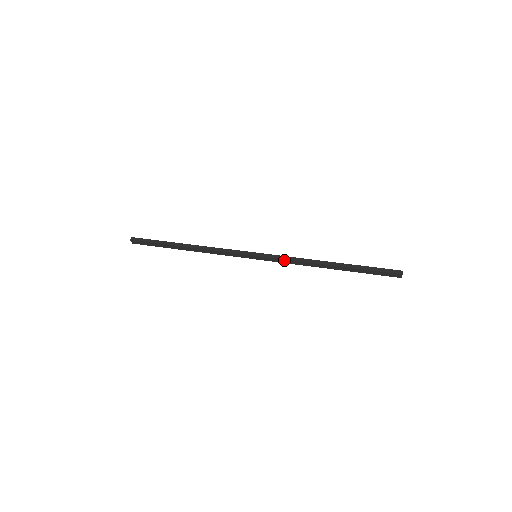
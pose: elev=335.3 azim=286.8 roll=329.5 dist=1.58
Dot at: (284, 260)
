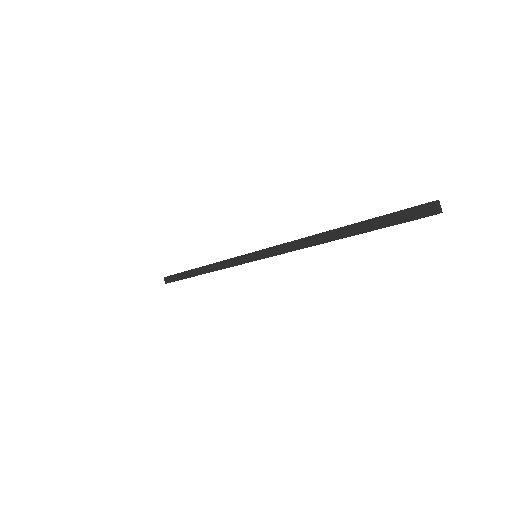
Dot at: (281, 247)
